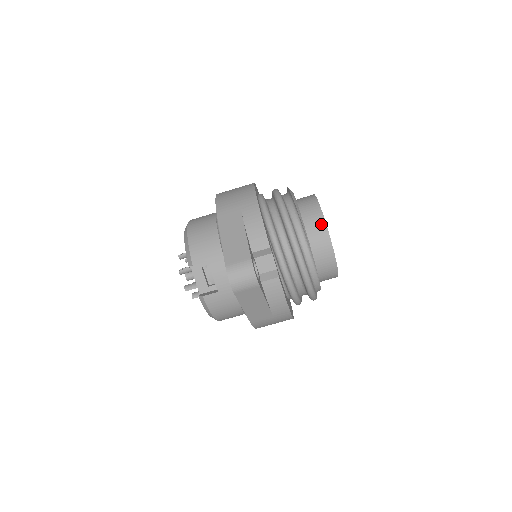
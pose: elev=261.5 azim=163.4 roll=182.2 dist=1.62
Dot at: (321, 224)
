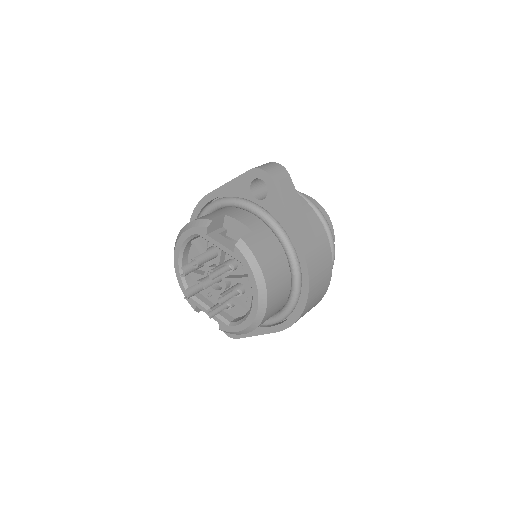
Dot at: occluded
